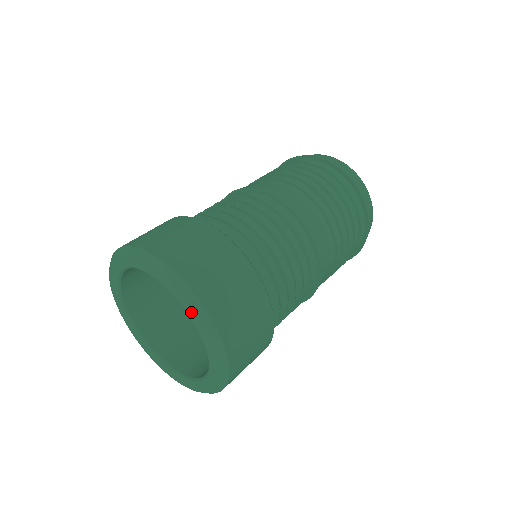
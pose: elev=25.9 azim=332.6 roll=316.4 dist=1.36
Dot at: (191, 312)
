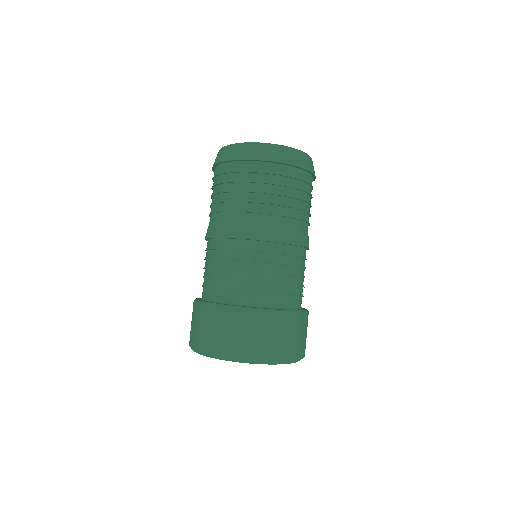
Dot at: occluded
